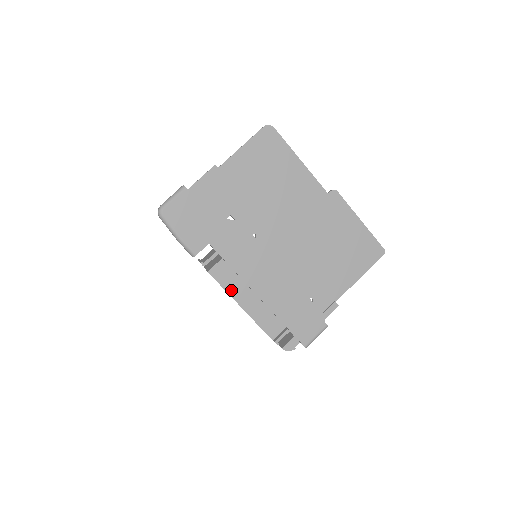
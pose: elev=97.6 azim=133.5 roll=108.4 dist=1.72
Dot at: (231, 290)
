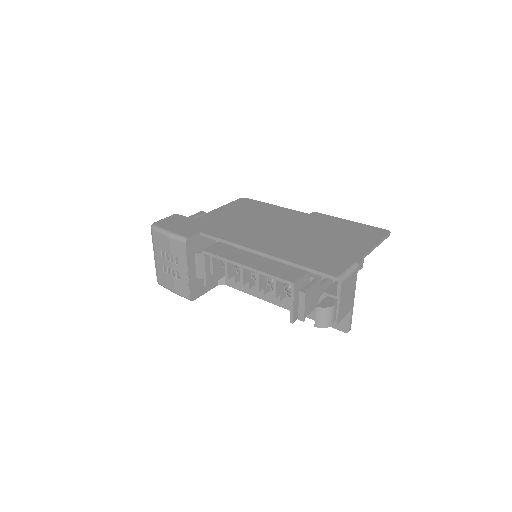
Dot at: (230, 257)
